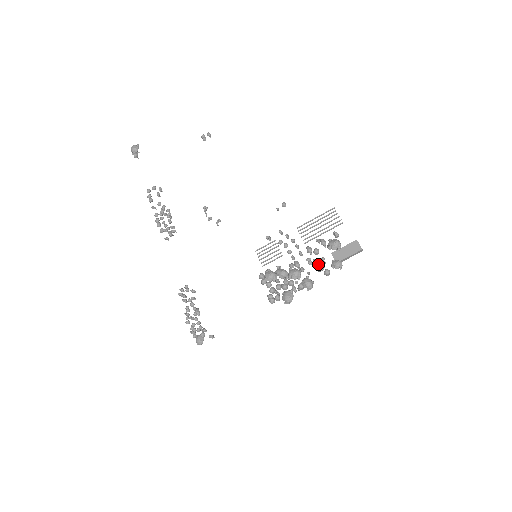
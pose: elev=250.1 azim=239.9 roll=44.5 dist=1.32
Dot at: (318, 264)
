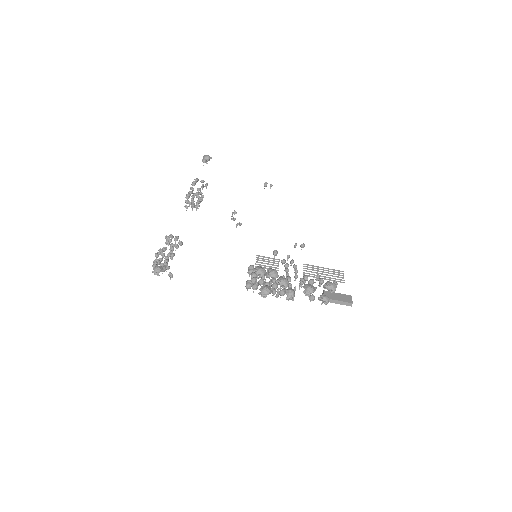
Dot at: (310, 286)
